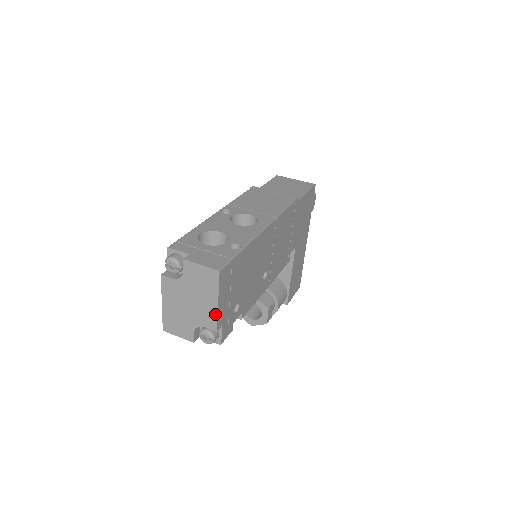
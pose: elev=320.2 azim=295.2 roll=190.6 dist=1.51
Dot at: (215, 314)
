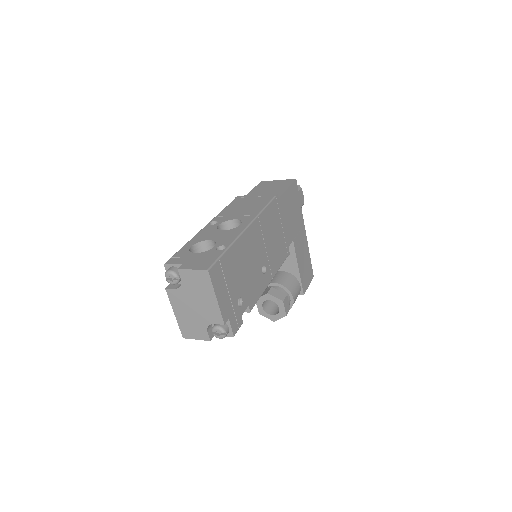
Dot at: (218, 309)
